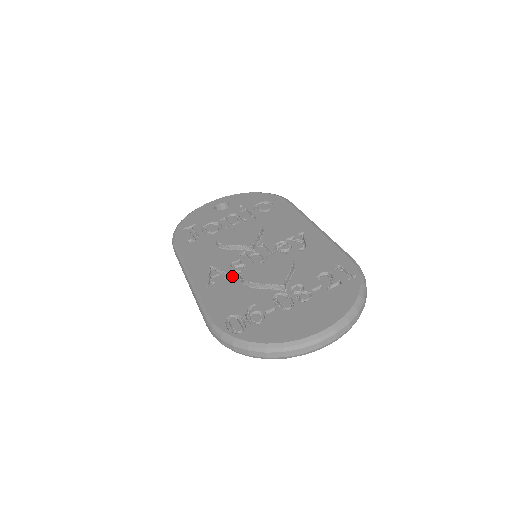
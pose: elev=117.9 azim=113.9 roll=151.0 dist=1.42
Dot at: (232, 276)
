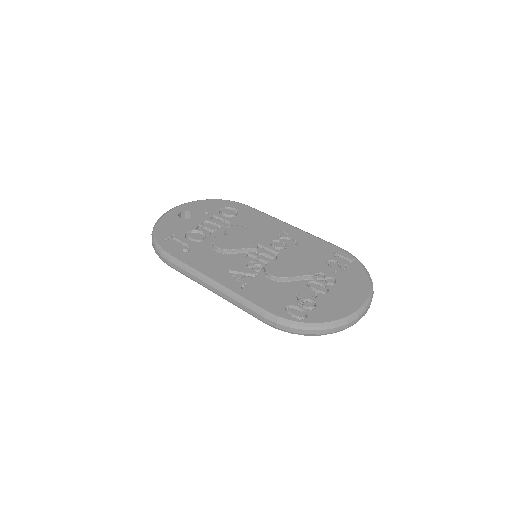
Dot at: (257, 275)
